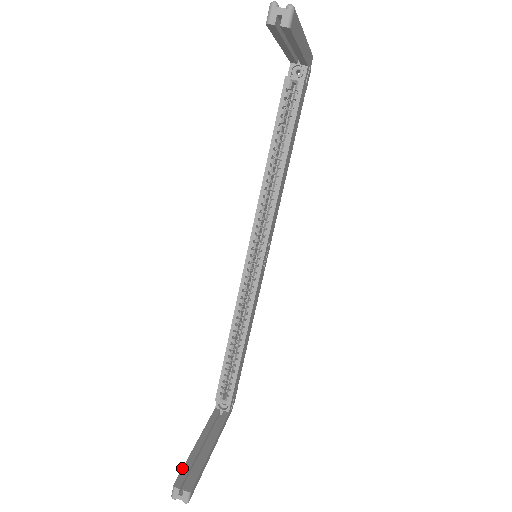
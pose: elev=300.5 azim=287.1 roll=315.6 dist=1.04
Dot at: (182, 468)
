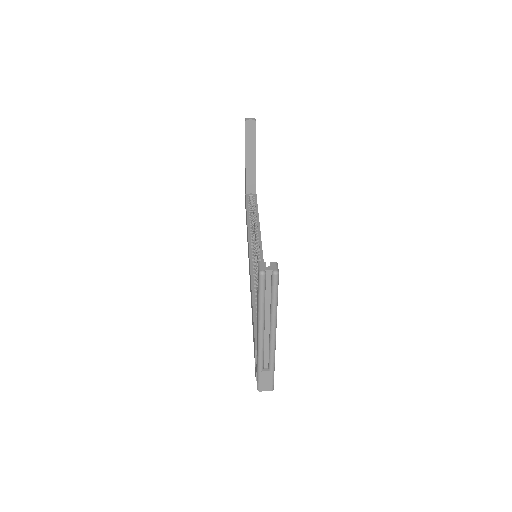
Dot at: occluded
